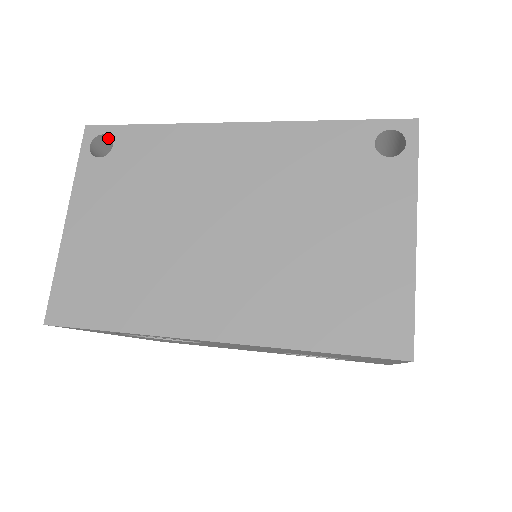
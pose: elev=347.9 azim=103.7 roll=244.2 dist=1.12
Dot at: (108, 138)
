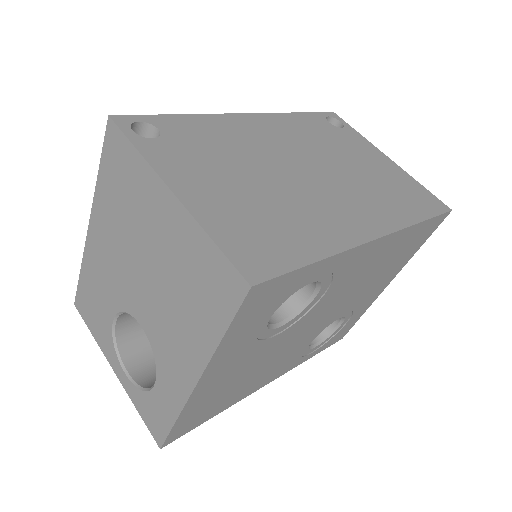
Dot at: (136, 130)
